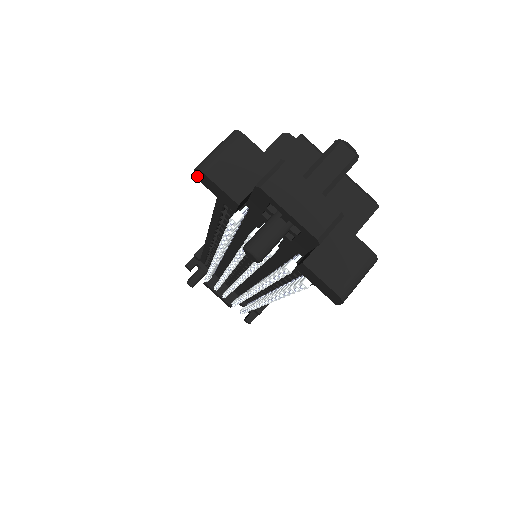
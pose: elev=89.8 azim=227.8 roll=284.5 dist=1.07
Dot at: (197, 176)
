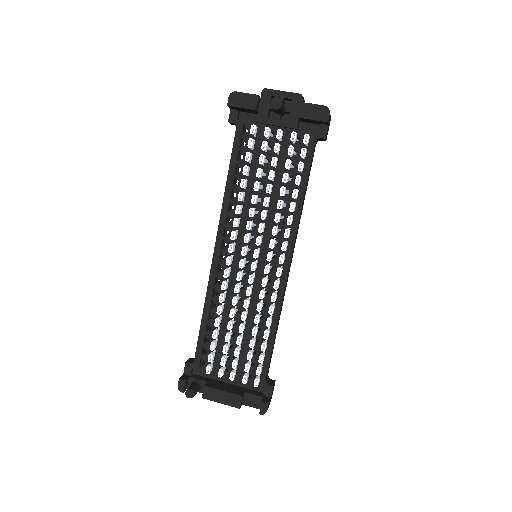
Dot at: (230, 102)
